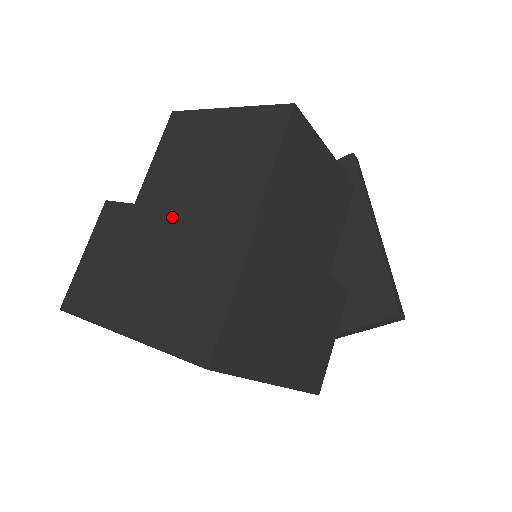
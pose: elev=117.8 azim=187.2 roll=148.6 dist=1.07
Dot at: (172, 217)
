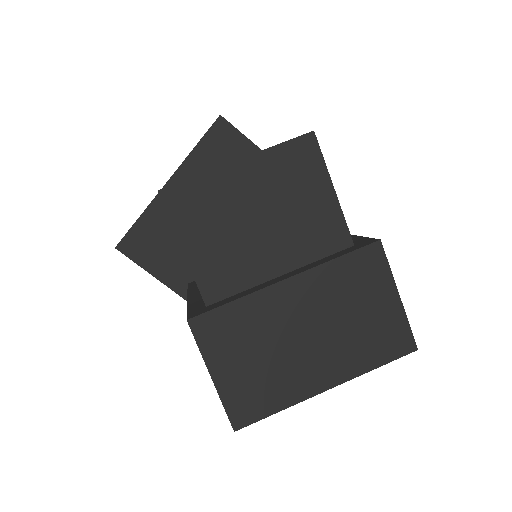
Dot at: (294, 285)
